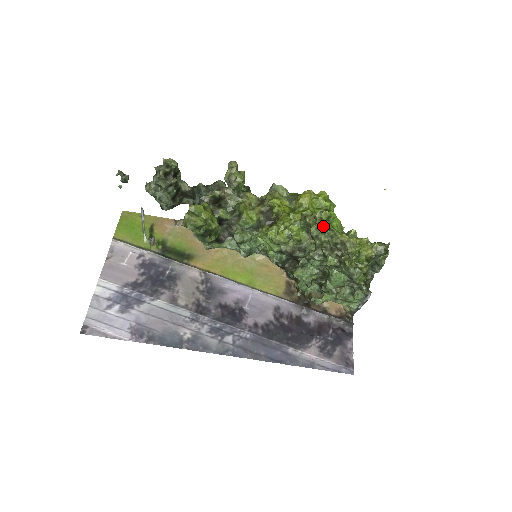
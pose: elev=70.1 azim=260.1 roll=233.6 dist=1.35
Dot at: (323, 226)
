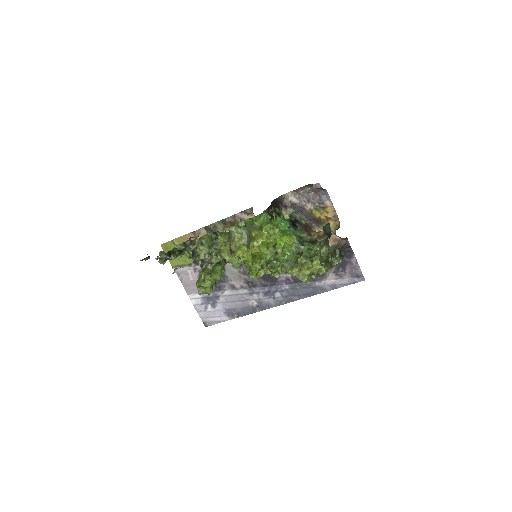
Dot at: (277, 275)
